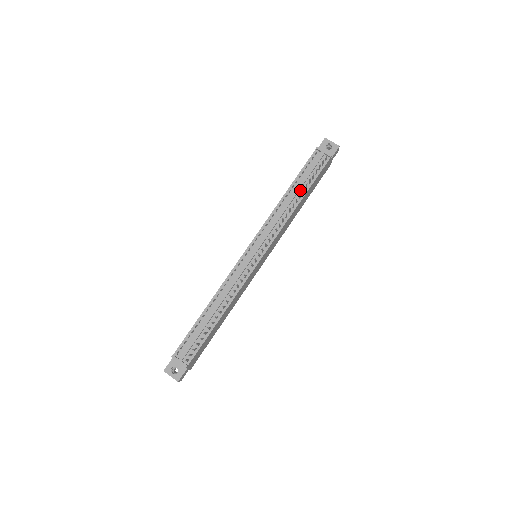
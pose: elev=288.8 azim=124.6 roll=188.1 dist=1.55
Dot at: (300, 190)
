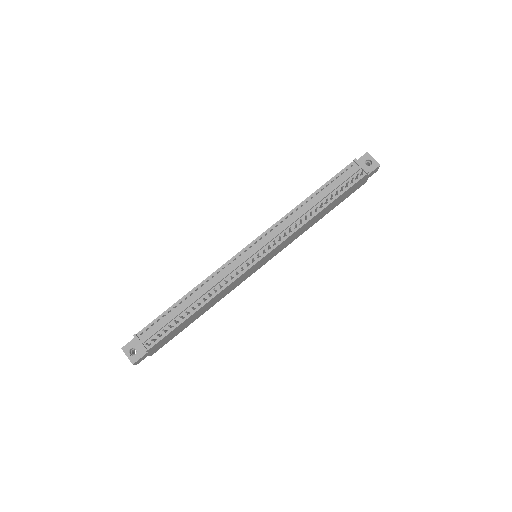
Dot at: (324, 199)
